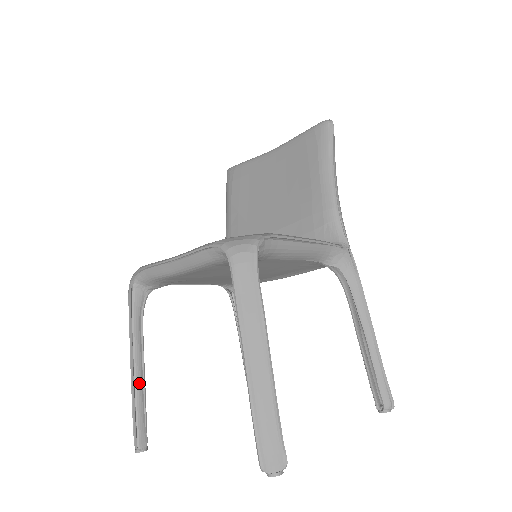
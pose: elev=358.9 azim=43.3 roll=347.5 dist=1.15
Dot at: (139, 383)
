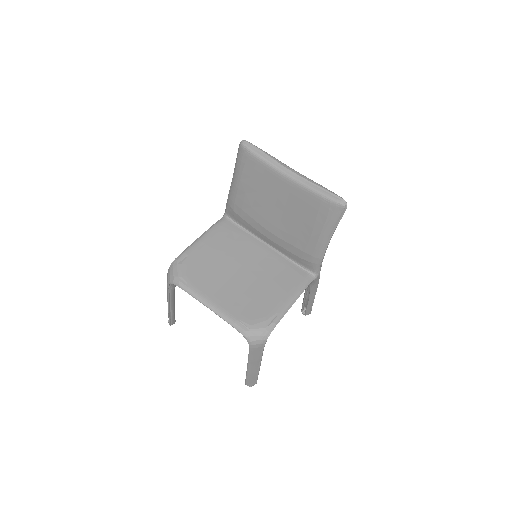
Dot at: (173, 310)
